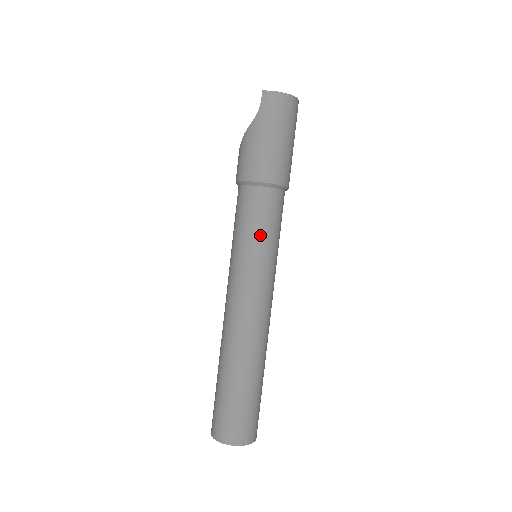
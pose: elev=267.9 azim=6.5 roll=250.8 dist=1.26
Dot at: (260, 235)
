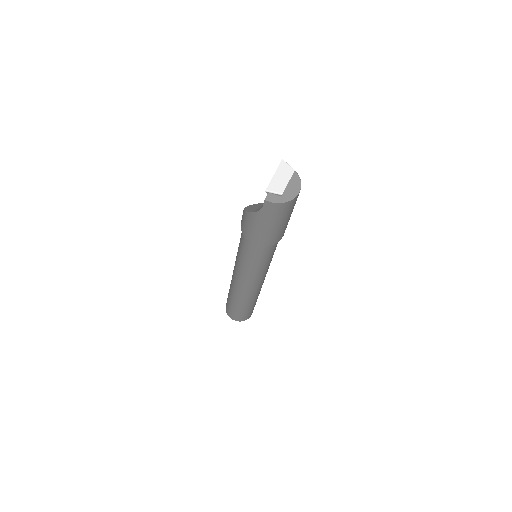
Dot at: (258, 263)
